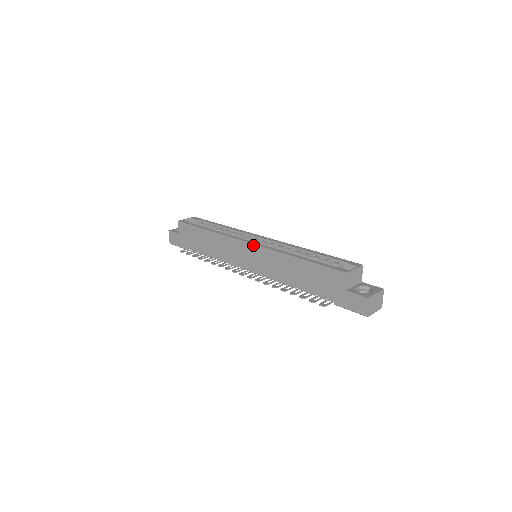
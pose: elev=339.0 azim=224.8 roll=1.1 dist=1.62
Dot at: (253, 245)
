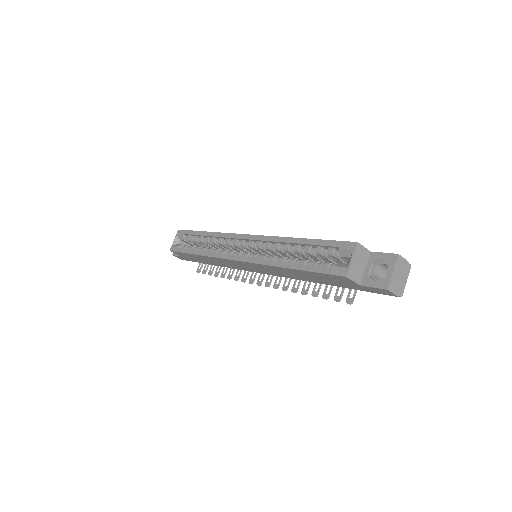
Dot at: (243, 262)
